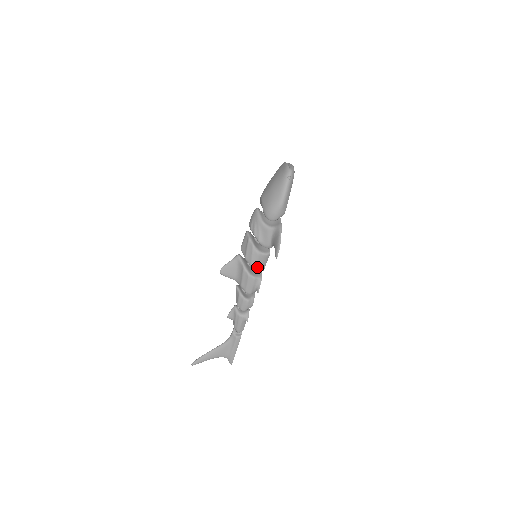
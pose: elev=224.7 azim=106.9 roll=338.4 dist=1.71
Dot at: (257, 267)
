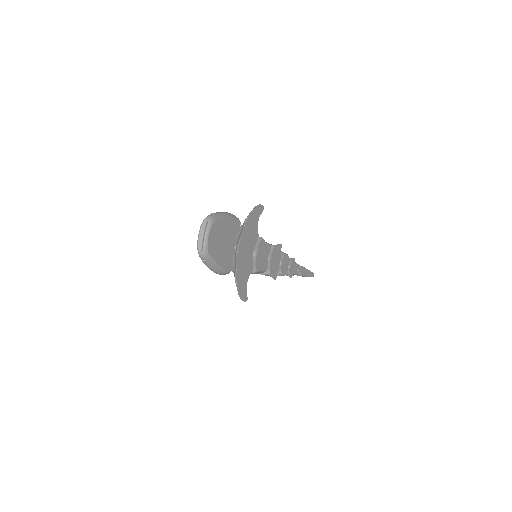
Dot at: occluded
